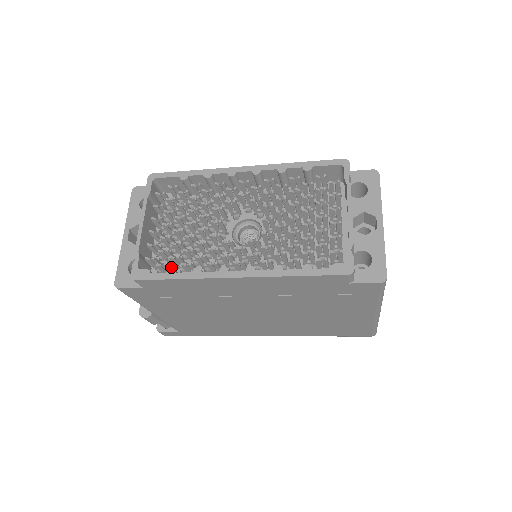
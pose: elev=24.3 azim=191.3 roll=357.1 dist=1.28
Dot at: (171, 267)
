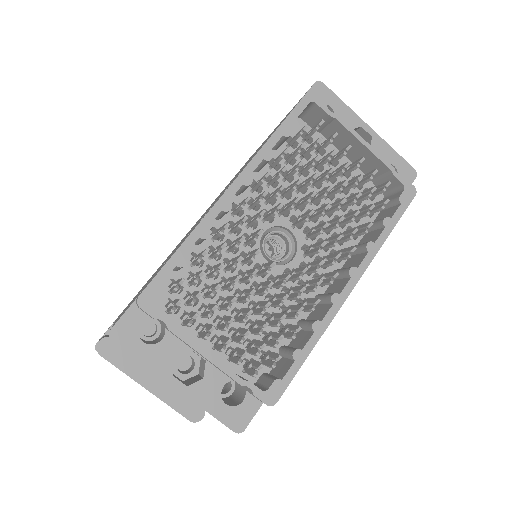
Dot at: occluded
